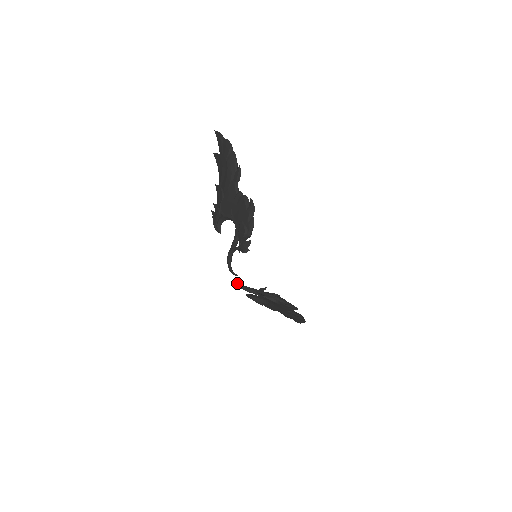
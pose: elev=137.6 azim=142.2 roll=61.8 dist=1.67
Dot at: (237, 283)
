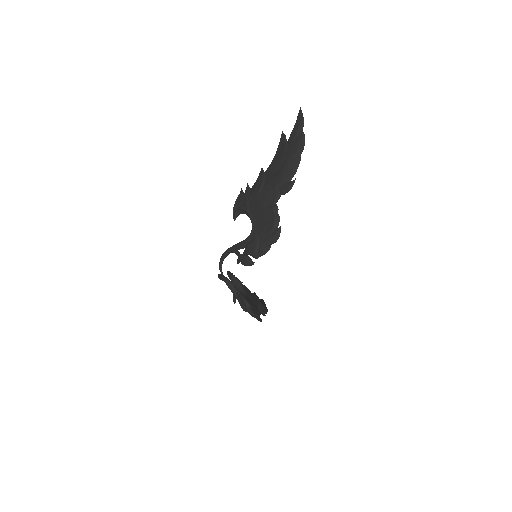
Dot at: (219, 278)
